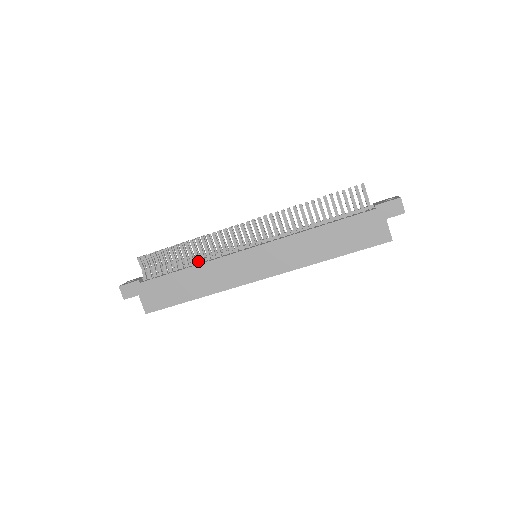
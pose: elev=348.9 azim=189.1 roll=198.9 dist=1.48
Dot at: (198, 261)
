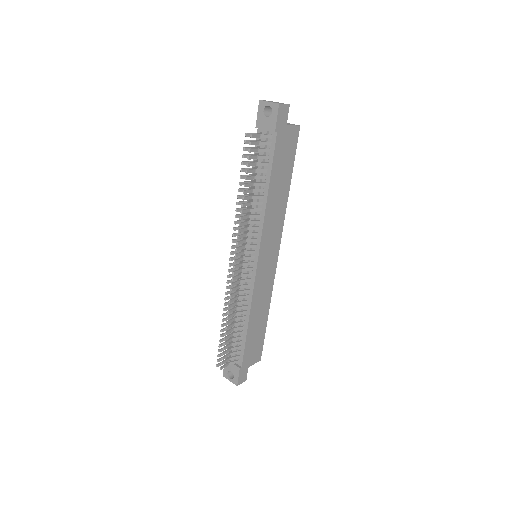
Dot at: (244, 312)
